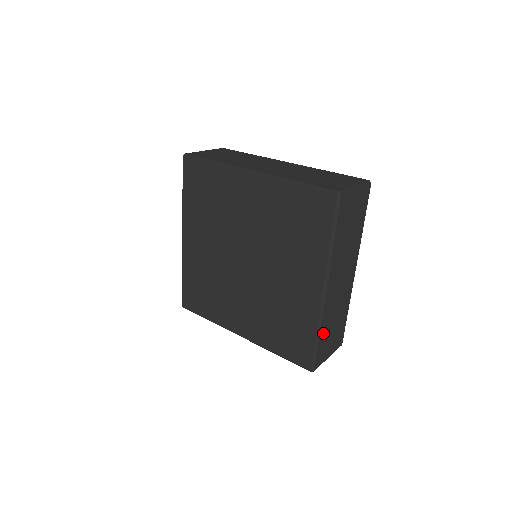
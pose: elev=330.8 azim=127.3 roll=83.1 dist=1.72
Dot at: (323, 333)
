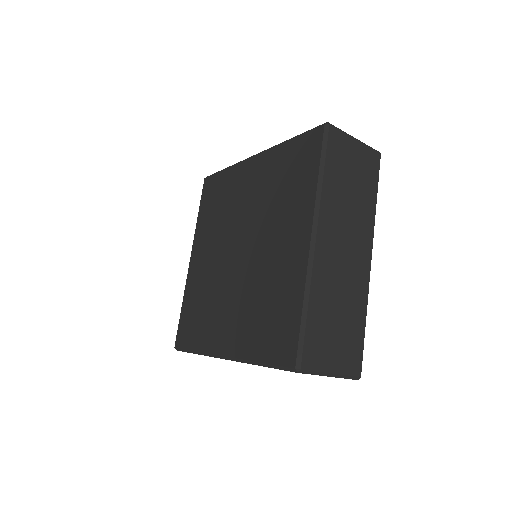
Dot at: (315, 310)
